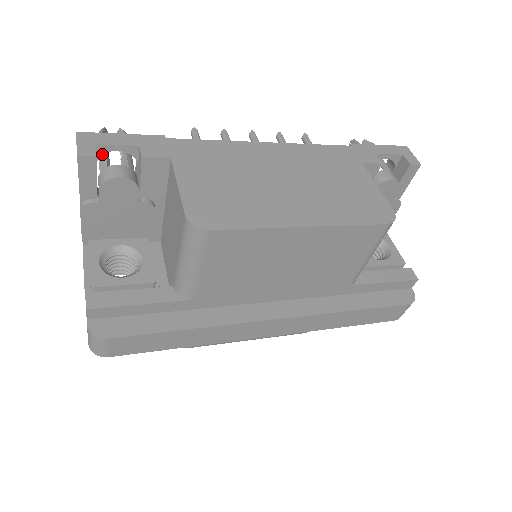
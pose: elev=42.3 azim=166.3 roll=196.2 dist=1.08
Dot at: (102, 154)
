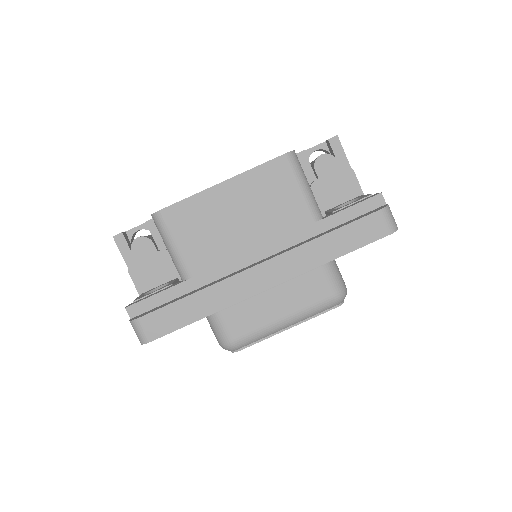
Dot at: (132, 237)
